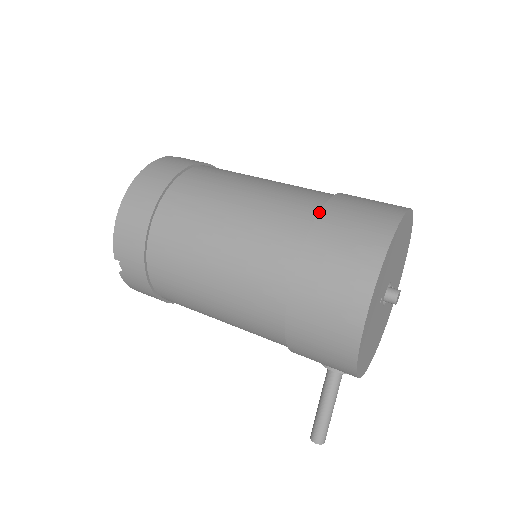
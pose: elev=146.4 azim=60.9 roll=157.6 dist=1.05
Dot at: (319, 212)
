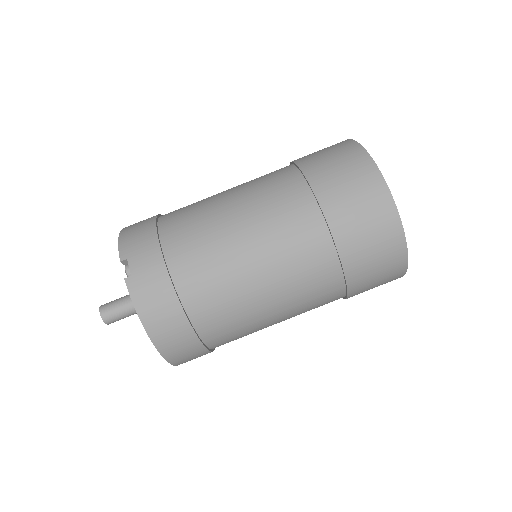
Dot at: (336, 247)
